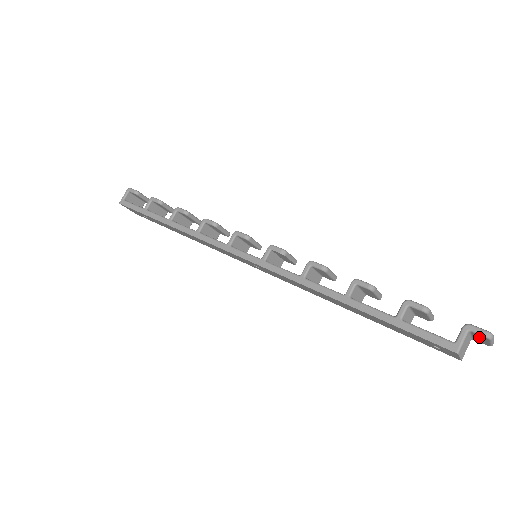
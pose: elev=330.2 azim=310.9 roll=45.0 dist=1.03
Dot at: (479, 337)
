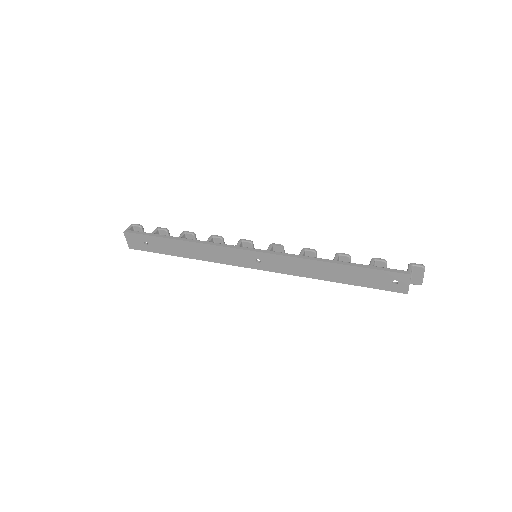
Dot at: (417, 272)
